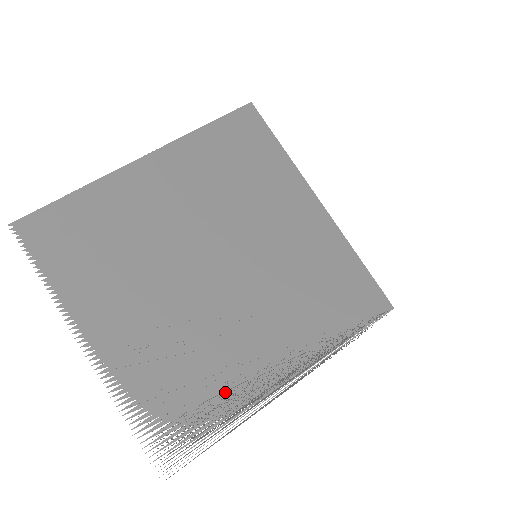
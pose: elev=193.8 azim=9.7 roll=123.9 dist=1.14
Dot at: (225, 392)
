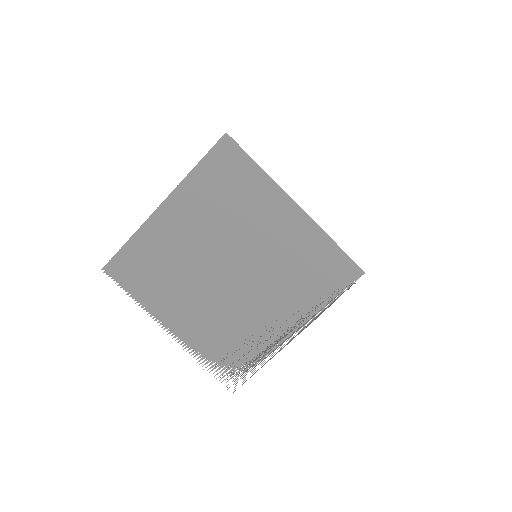
Dot at: (255, 345)
